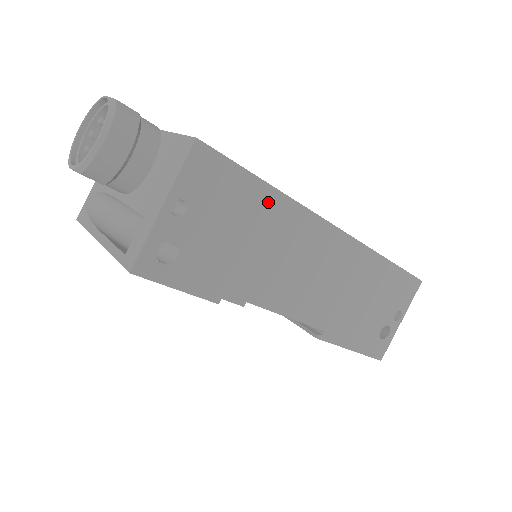
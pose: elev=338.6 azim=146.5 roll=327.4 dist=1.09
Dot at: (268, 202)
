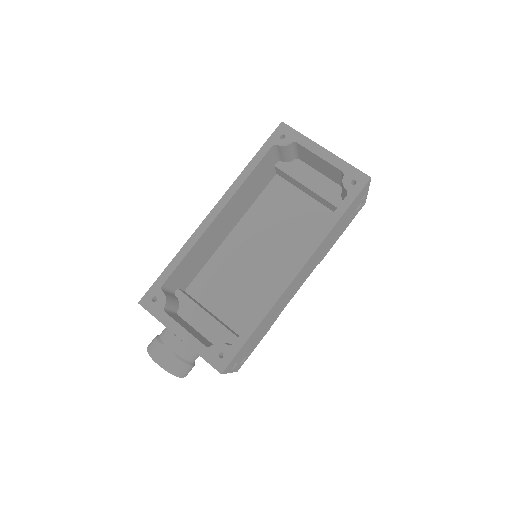
Dot at: (260, 326)
